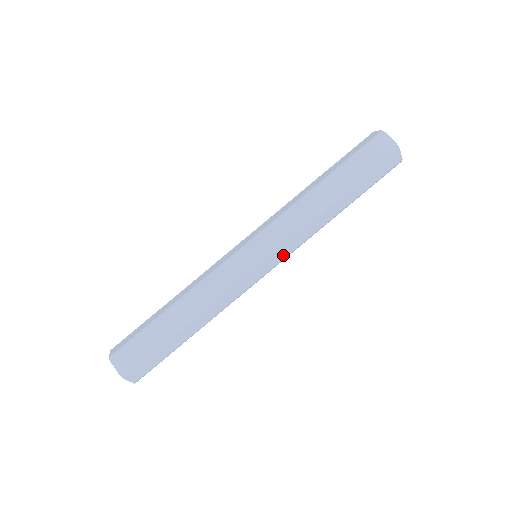
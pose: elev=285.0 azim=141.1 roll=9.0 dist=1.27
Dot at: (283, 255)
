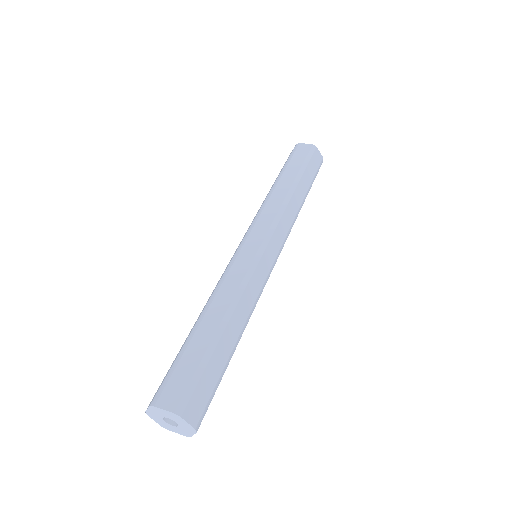
Dot at: (280, 240)
